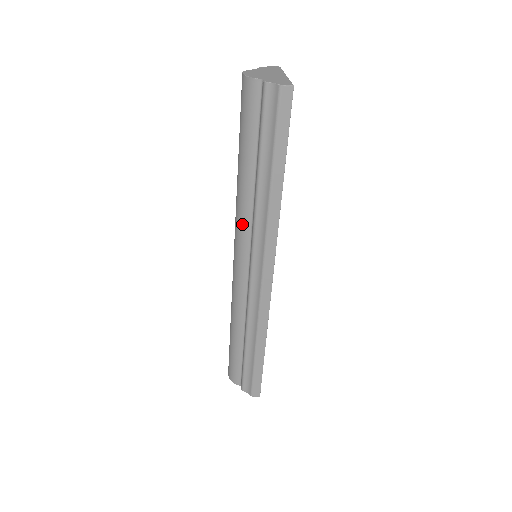
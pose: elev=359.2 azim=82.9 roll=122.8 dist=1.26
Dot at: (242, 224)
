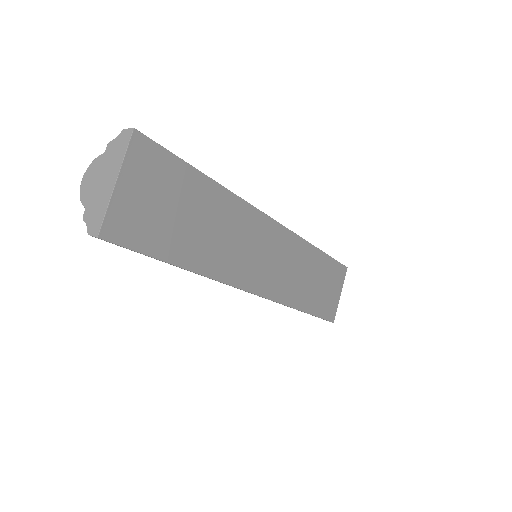
Dot at: occluded
